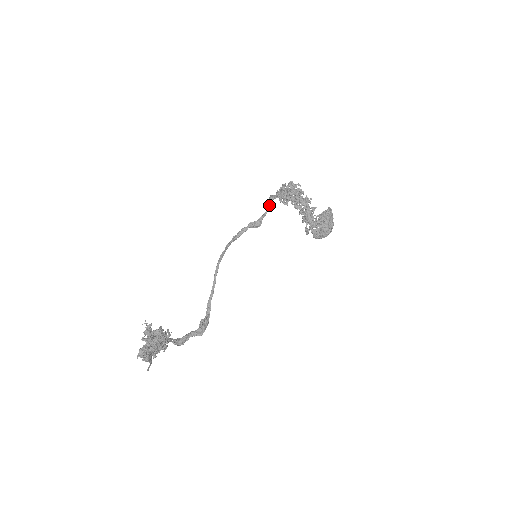
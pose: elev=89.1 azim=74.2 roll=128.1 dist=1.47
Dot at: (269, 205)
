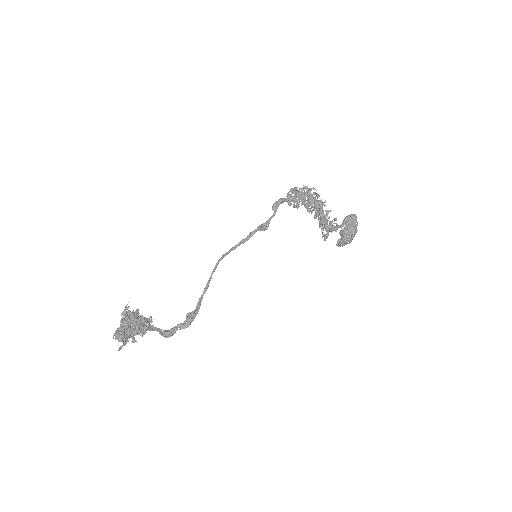
Dot at: (276, 207)
